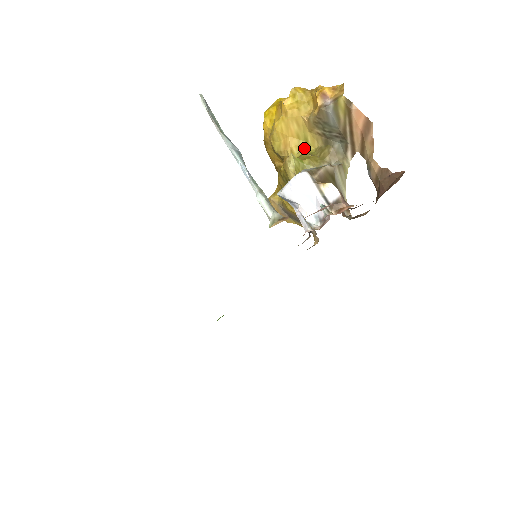
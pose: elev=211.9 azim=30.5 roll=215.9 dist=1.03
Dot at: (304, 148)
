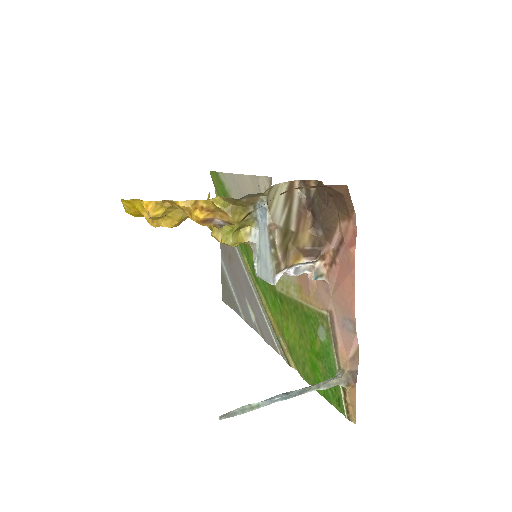
Dot at: occluded
